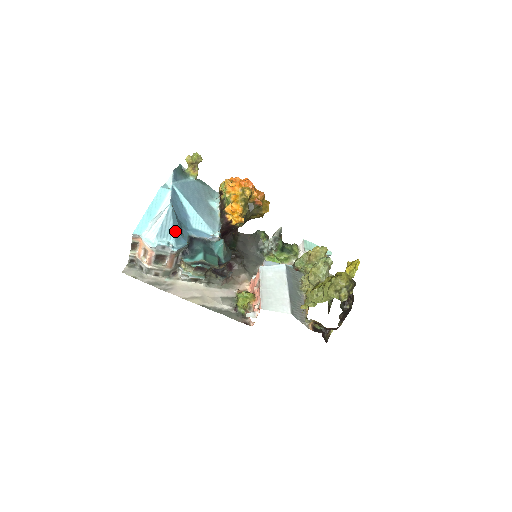
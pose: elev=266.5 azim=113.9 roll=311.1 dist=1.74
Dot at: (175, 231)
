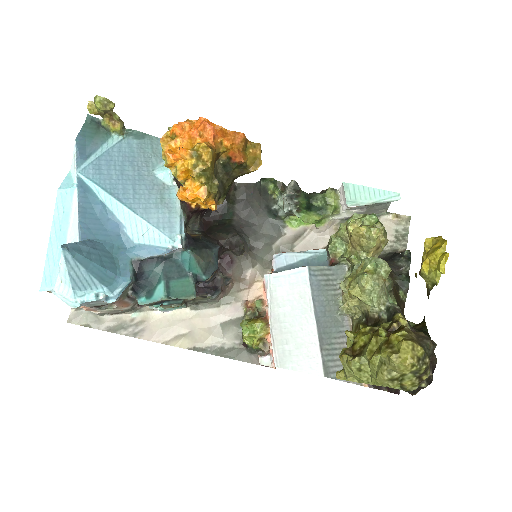
Dot at: (98, 276)
